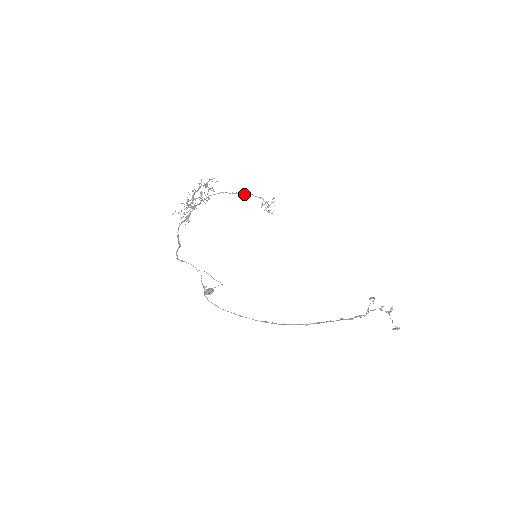
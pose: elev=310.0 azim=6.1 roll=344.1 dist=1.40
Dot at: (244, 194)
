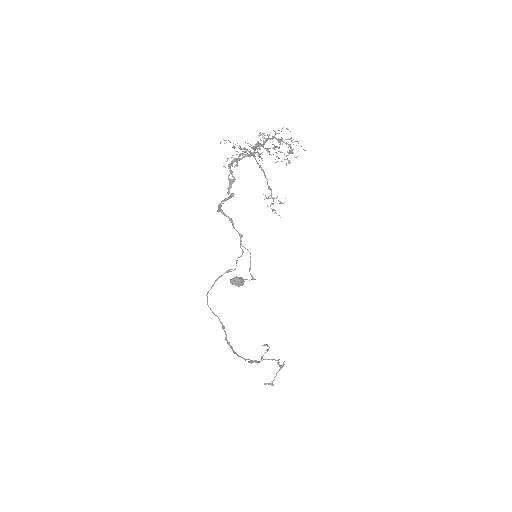
Dot at: occluded
